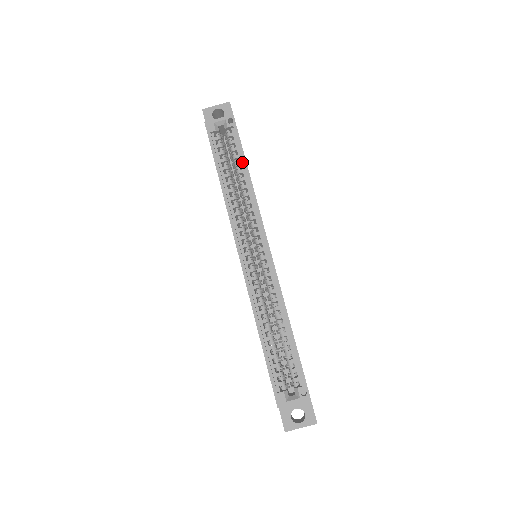
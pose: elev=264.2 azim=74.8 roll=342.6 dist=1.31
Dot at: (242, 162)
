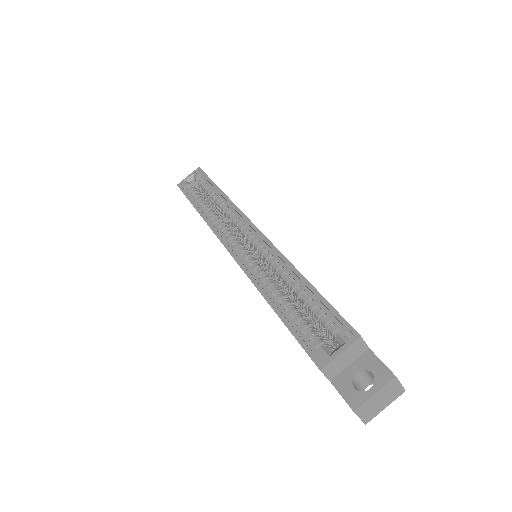
Dot at: (215, 189)
